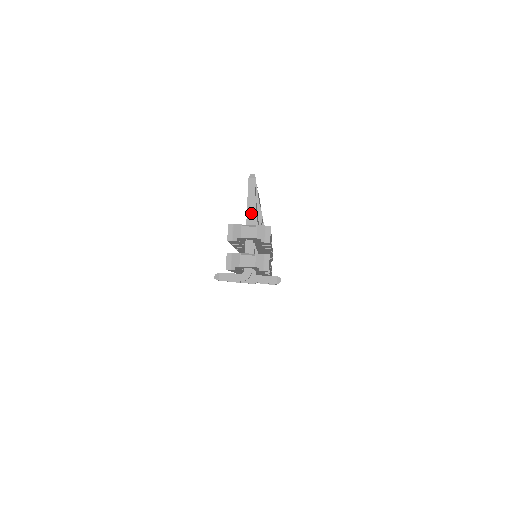
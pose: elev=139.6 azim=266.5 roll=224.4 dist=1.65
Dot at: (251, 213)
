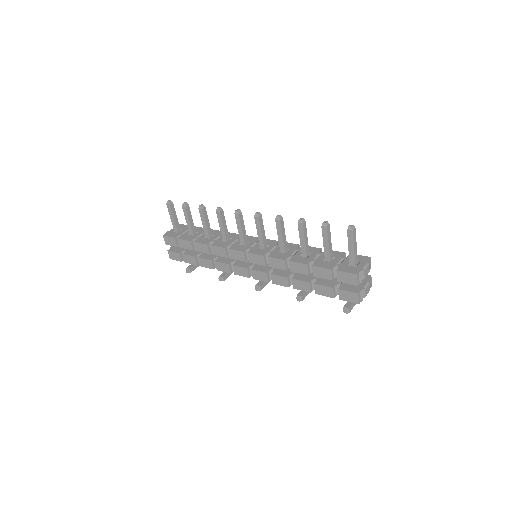
Dot at: (356, 255)
